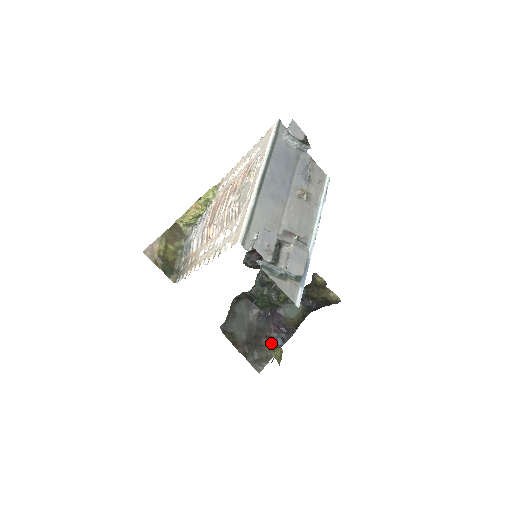
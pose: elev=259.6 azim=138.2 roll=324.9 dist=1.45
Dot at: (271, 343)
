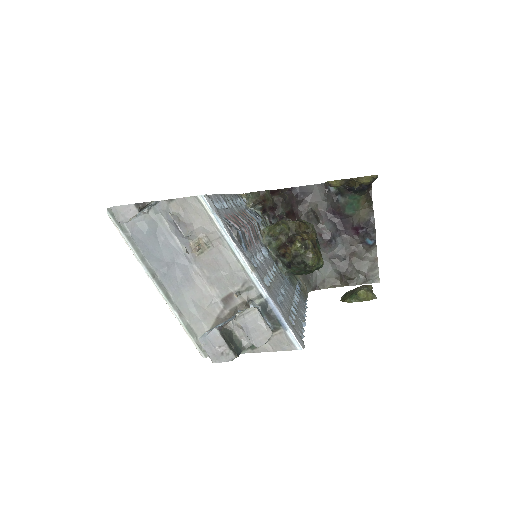
Dot at: (364, 249)
